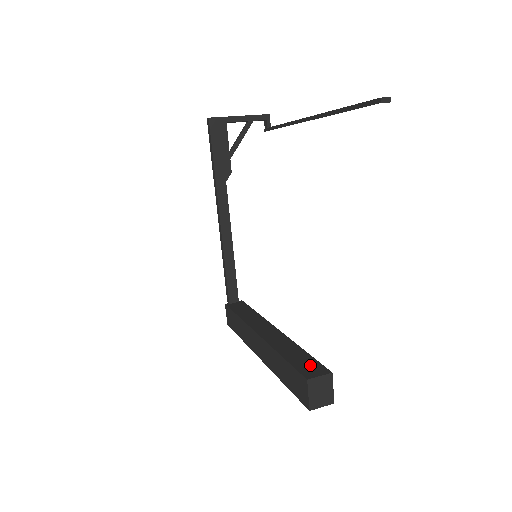
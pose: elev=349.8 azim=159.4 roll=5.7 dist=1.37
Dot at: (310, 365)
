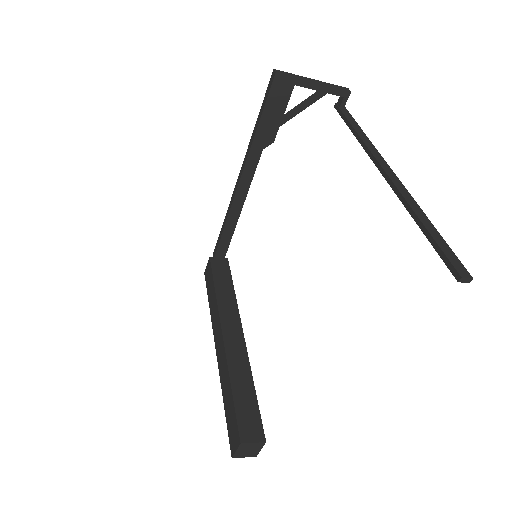
Dot at: (251, 419)
